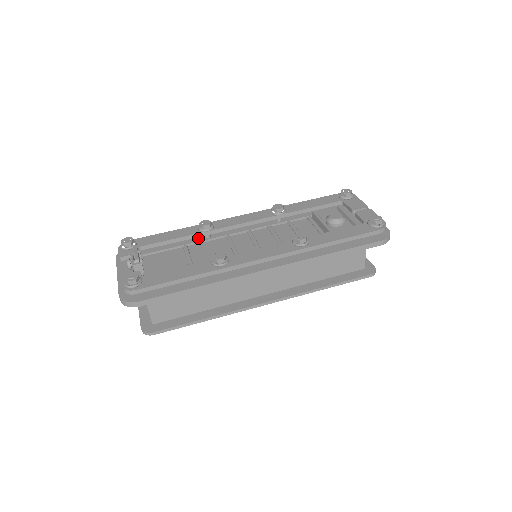
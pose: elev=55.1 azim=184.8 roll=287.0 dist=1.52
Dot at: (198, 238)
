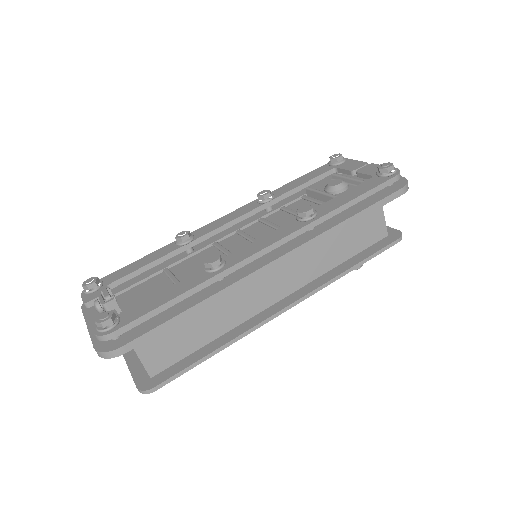
Dot at: (179, 256)
